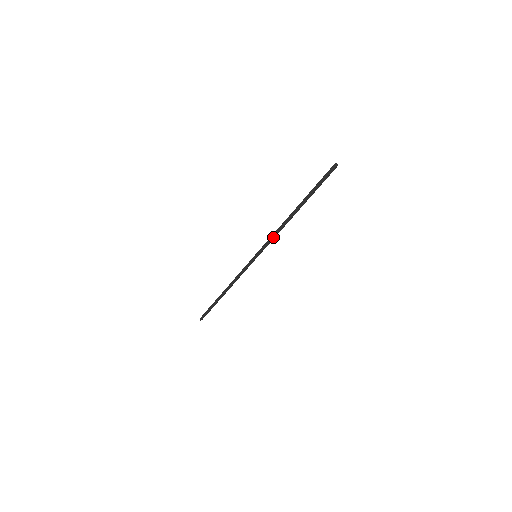
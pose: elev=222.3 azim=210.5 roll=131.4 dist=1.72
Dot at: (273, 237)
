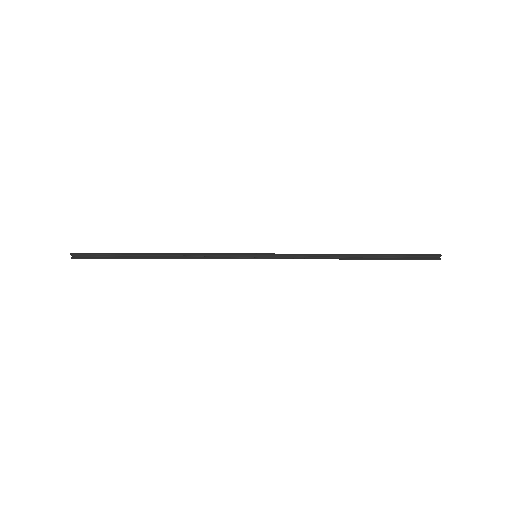
Dot at: (304, 254)
